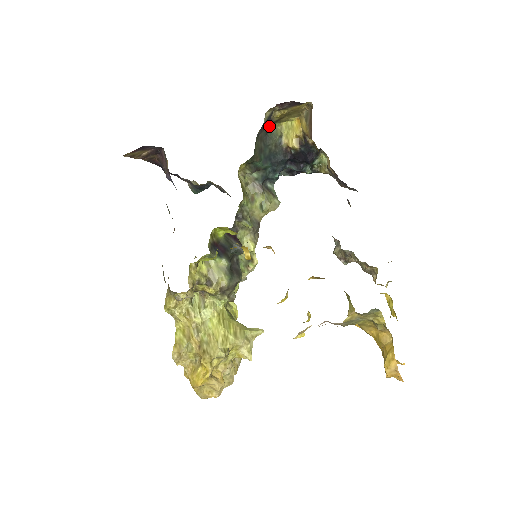
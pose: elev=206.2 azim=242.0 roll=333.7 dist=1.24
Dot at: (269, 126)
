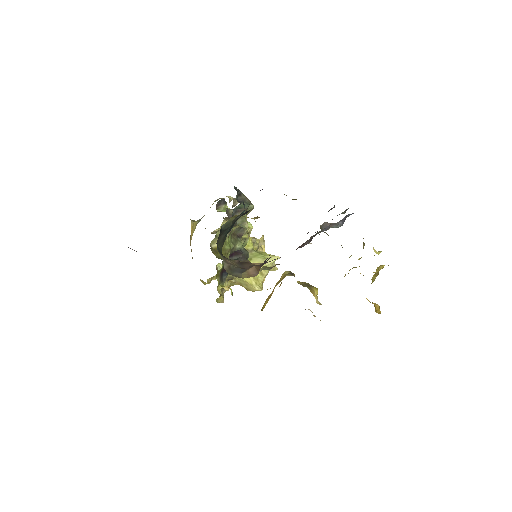
Dot at: (221, 227)
